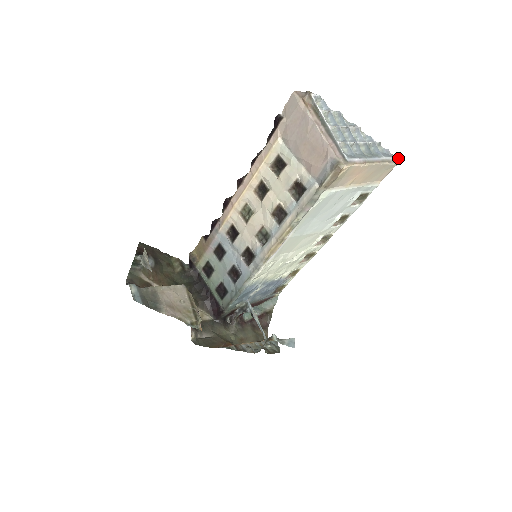
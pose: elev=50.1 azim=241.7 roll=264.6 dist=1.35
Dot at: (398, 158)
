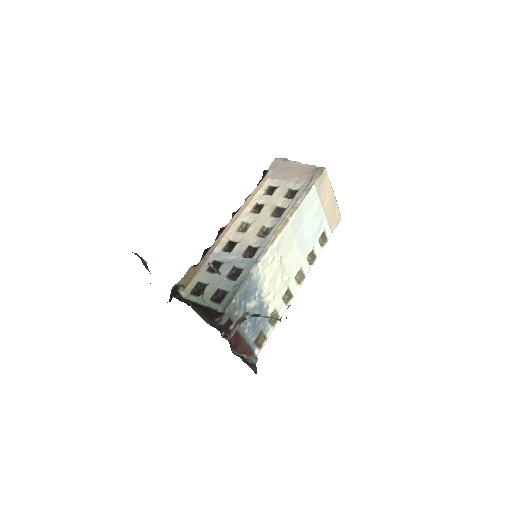
Dot at: (340, 217)
